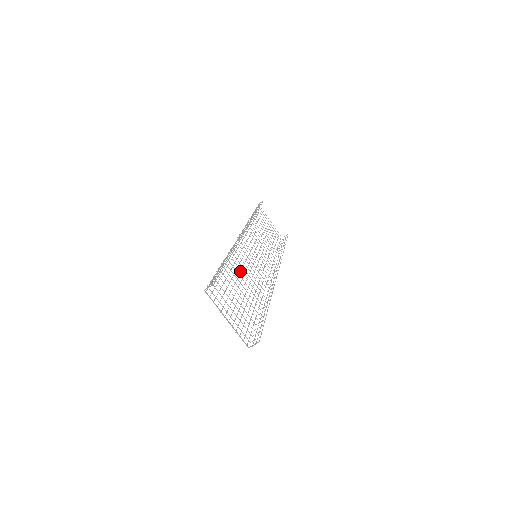
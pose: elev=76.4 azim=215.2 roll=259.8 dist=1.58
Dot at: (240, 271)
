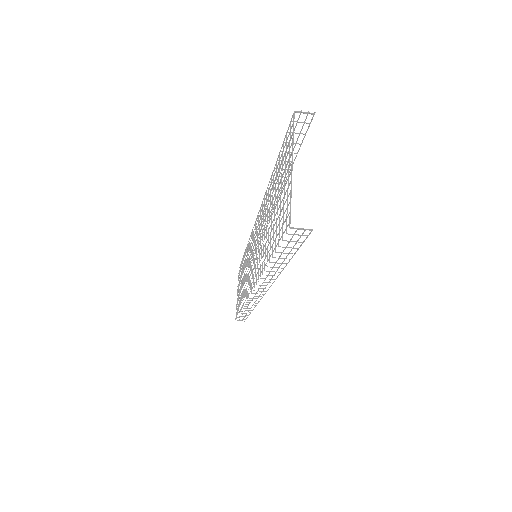
Dot at: (265, 218)
